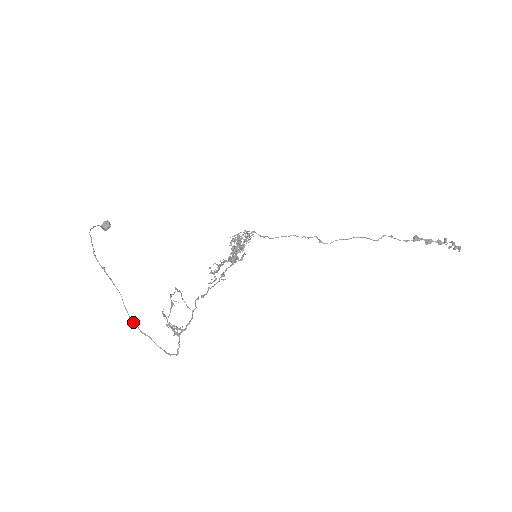
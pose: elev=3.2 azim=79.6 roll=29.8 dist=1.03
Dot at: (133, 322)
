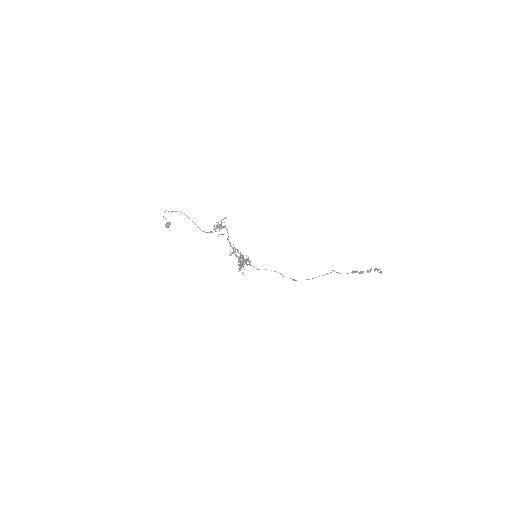
Dot at: occluded
